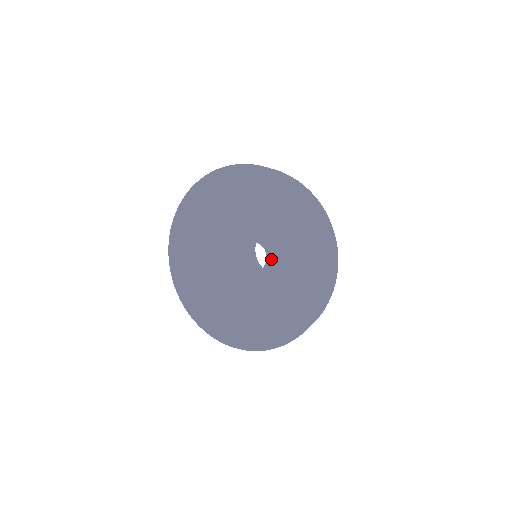
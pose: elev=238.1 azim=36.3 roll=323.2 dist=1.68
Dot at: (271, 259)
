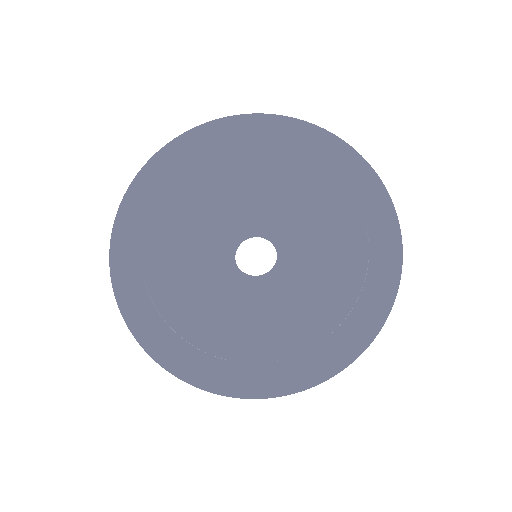
Dot at: (284, 247)
